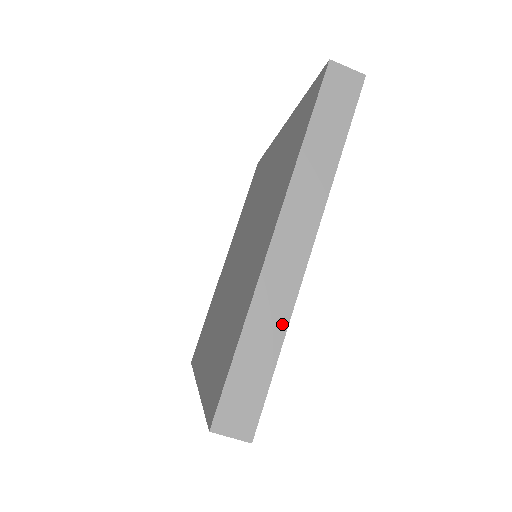
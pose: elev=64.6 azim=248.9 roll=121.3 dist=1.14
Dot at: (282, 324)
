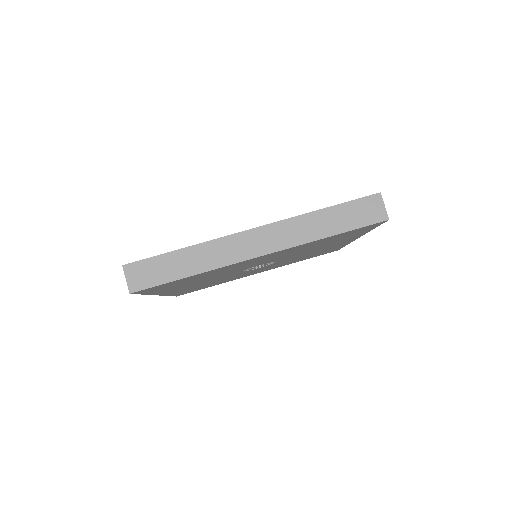
Dot at: (206, 267)
